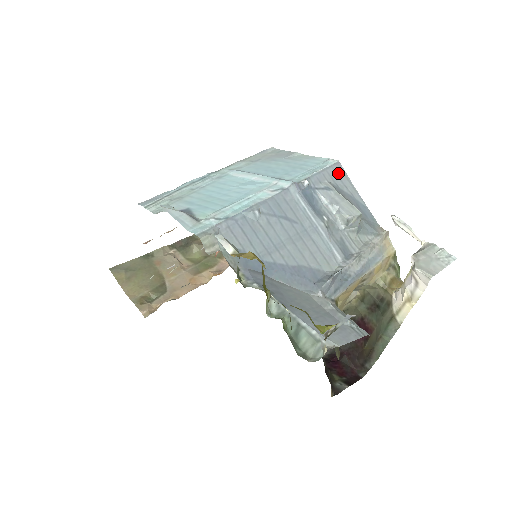
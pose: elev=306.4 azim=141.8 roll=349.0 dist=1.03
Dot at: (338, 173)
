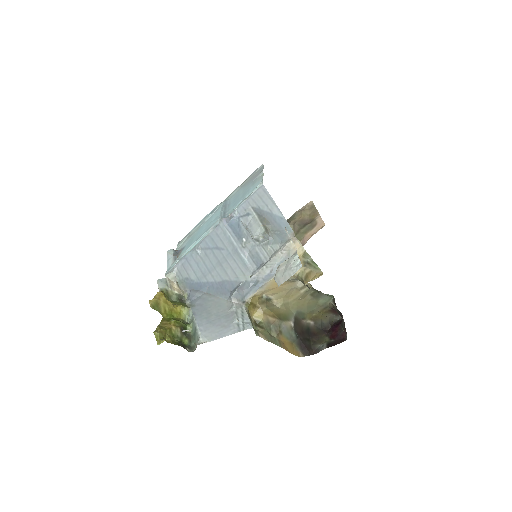
Dot at: (261, 196)
